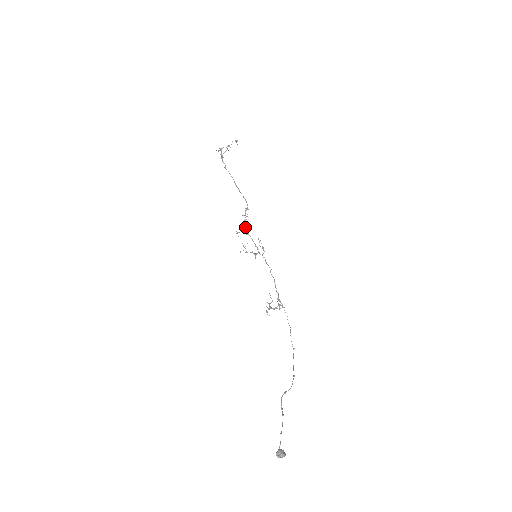
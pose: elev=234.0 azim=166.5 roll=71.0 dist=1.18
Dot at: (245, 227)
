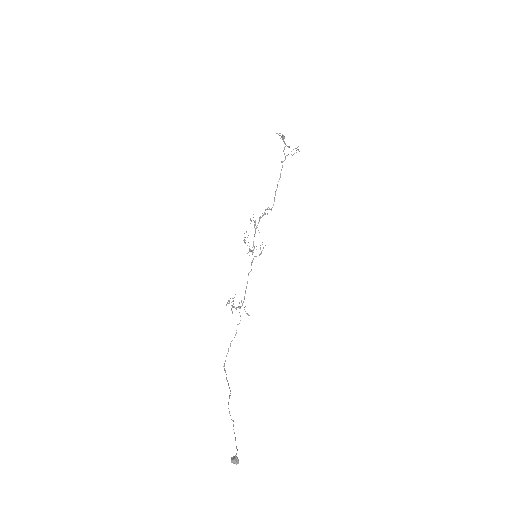
Dot at: occluded
